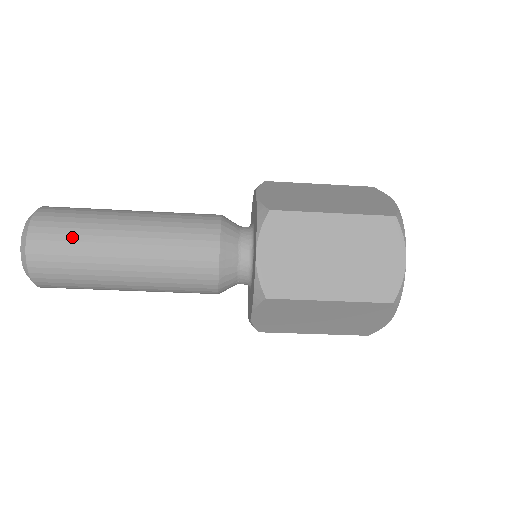
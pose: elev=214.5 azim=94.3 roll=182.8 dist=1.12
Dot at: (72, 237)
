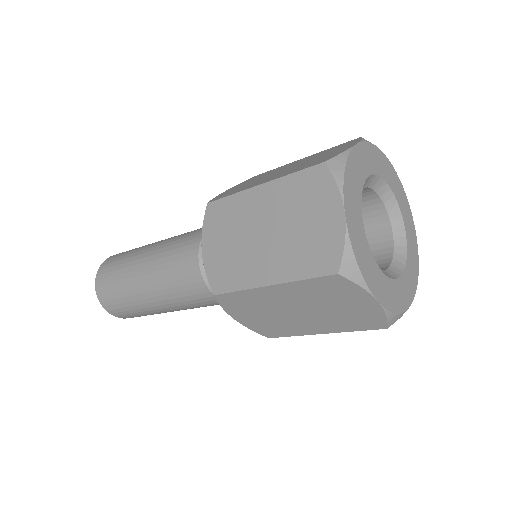
Dot at: (115, 272)
